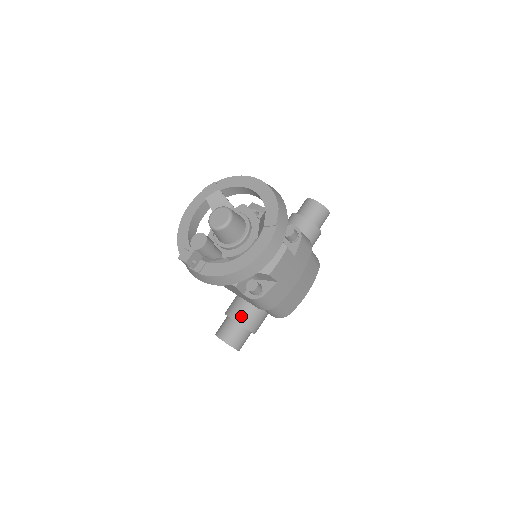
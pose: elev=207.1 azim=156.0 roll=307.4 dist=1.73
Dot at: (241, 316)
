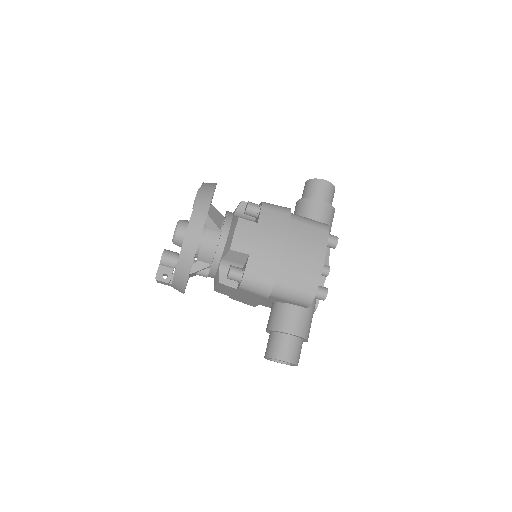
Dot at: (271, 322)
